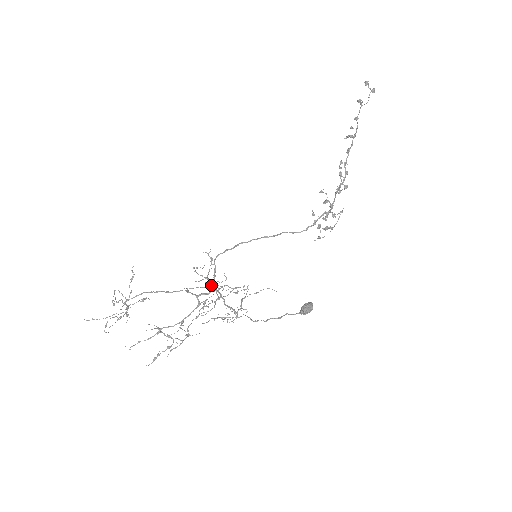
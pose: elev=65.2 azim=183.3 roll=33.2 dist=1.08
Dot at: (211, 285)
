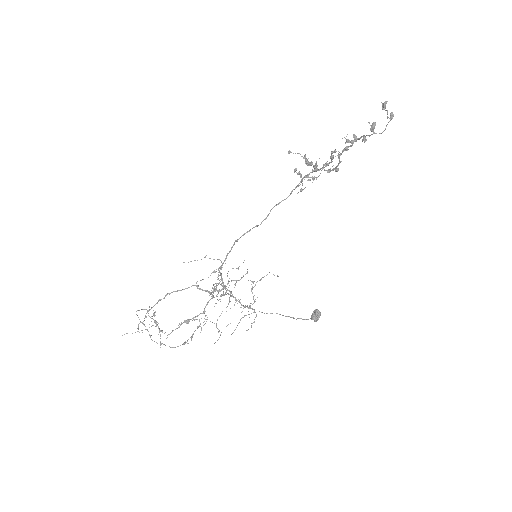
Dot at: (214, 272)
